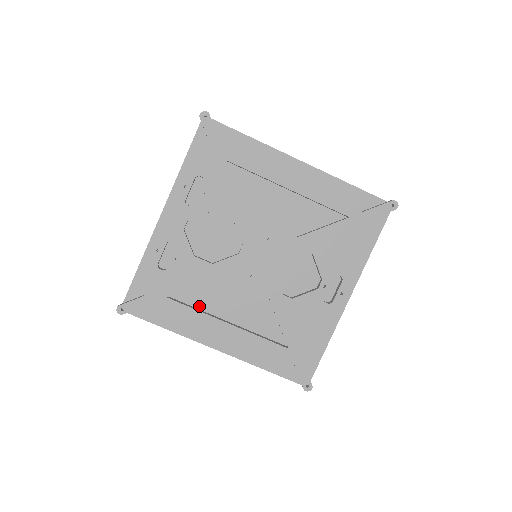
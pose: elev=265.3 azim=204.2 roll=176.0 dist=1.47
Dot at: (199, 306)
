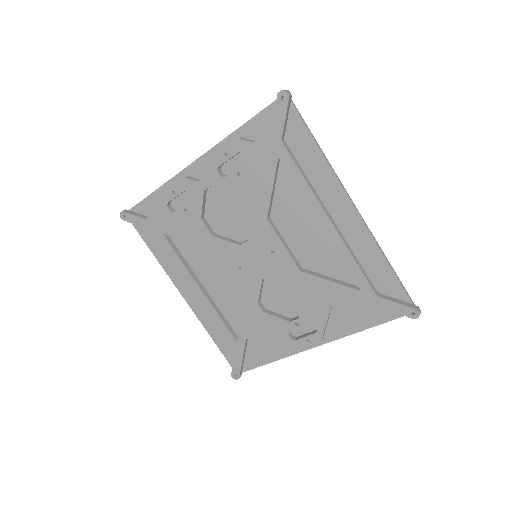
Dot at: (187, 257)
